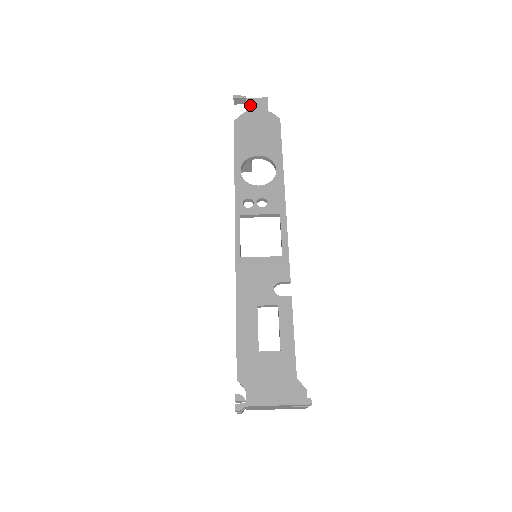
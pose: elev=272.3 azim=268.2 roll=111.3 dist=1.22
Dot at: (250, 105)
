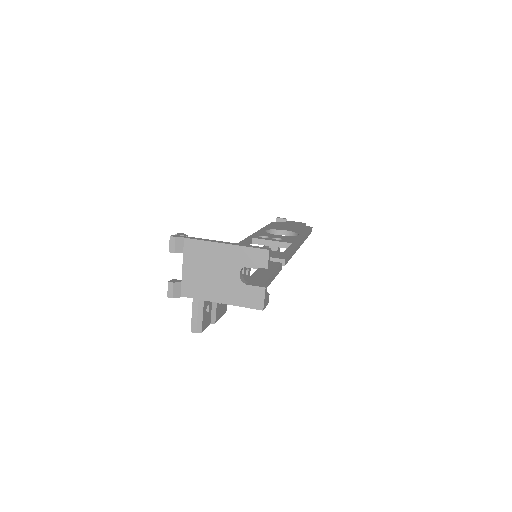
Dot at: (289, 222)
